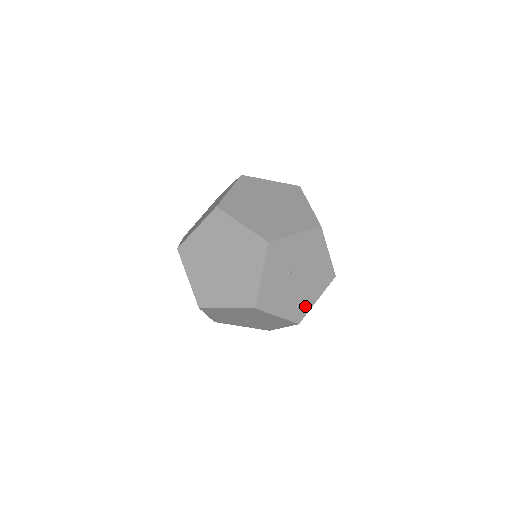
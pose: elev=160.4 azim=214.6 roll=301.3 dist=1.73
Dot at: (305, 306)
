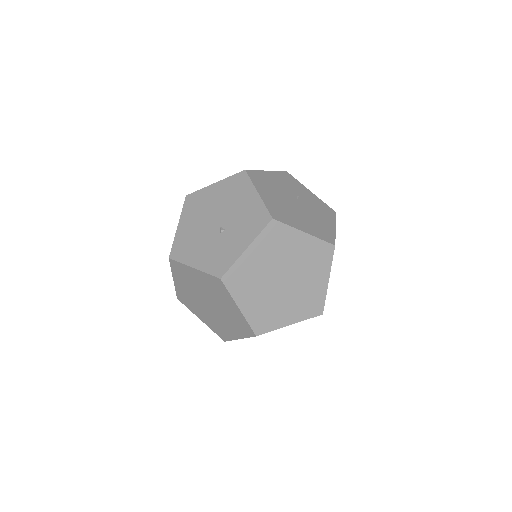
Dot at: occluded
